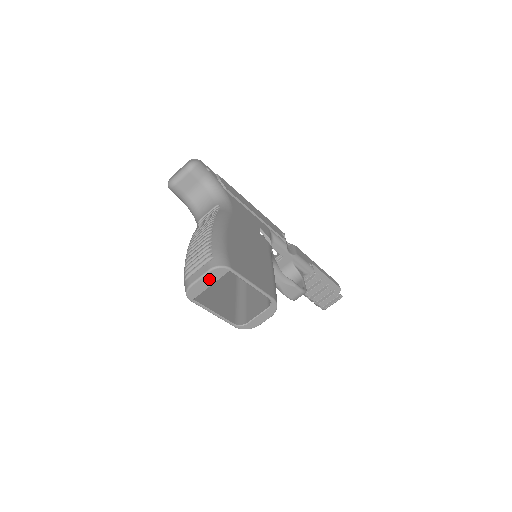
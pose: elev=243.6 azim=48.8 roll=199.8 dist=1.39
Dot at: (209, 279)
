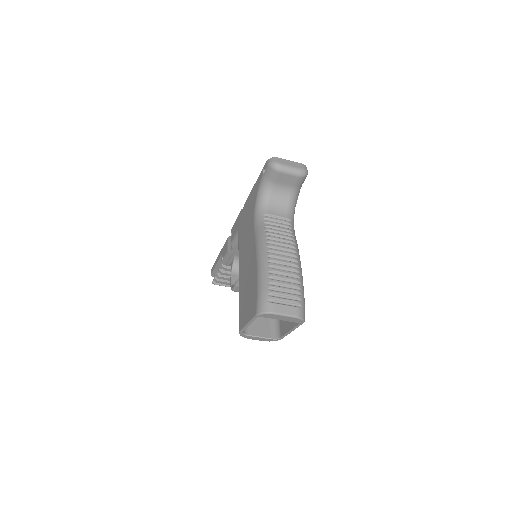
Dot at: (287, 318)
